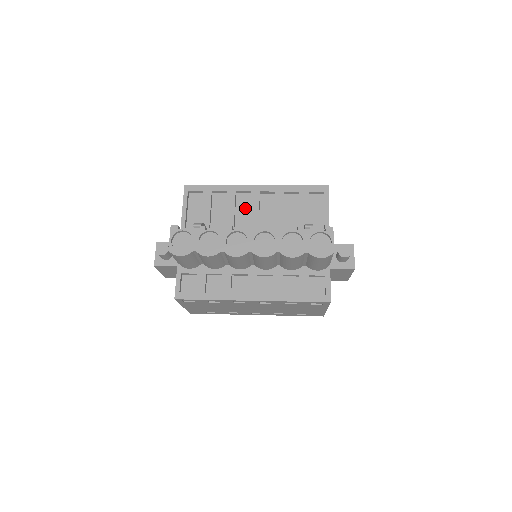
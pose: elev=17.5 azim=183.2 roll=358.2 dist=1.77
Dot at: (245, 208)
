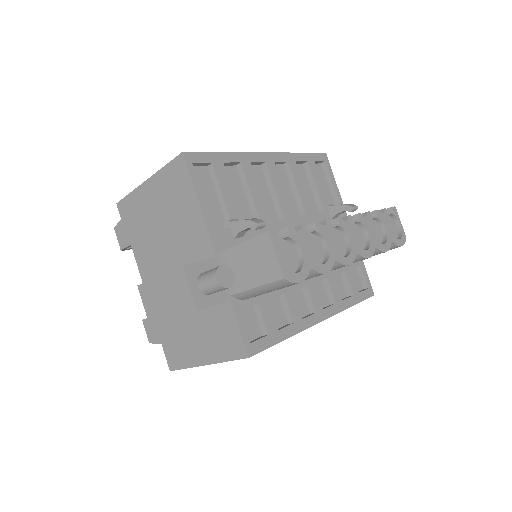
Dot at: (263, 188)
